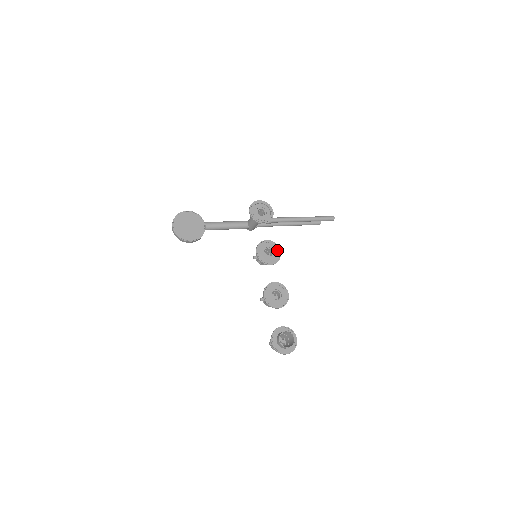
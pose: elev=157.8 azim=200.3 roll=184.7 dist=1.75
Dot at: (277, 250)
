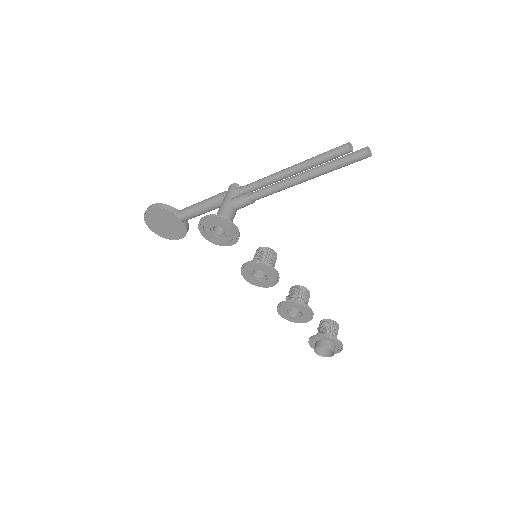
Dot at: (269, 271)
